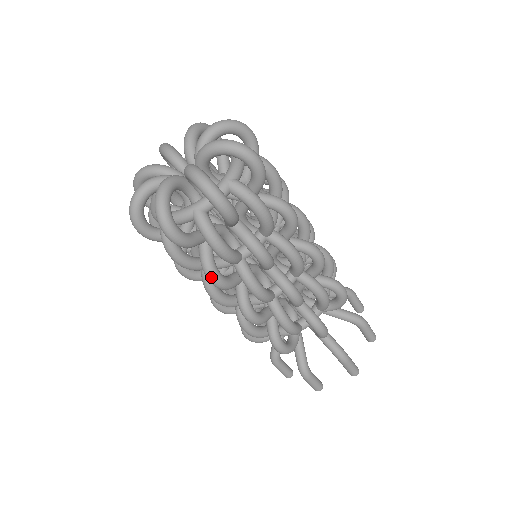
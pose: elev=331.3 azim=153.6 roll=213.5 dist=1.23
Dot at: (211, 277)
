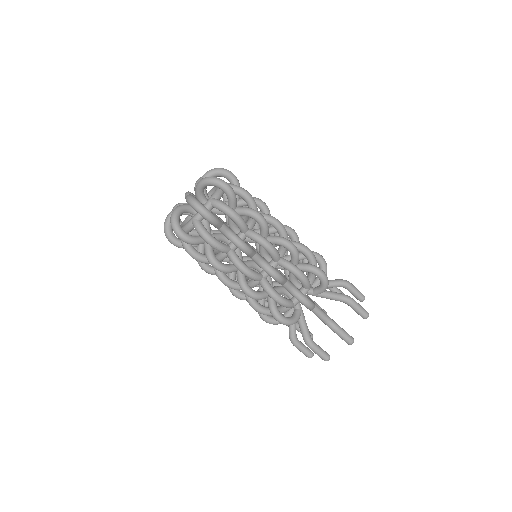
Dot at: occluded
